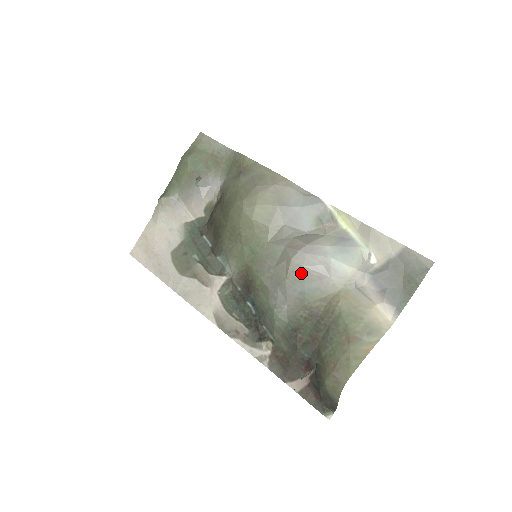
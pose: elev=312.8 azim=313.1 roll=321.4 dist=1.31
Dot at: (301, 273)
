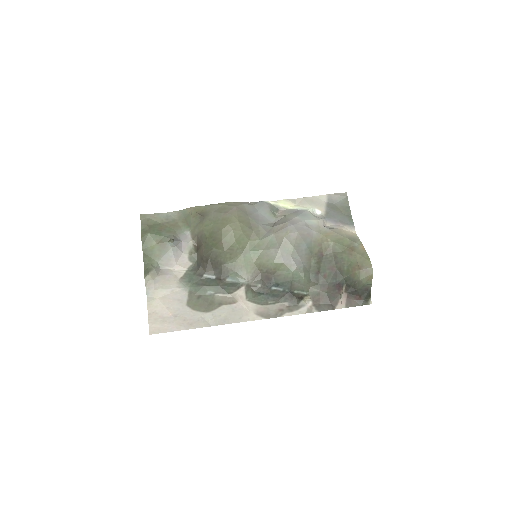
Dot at: (299, 237)
